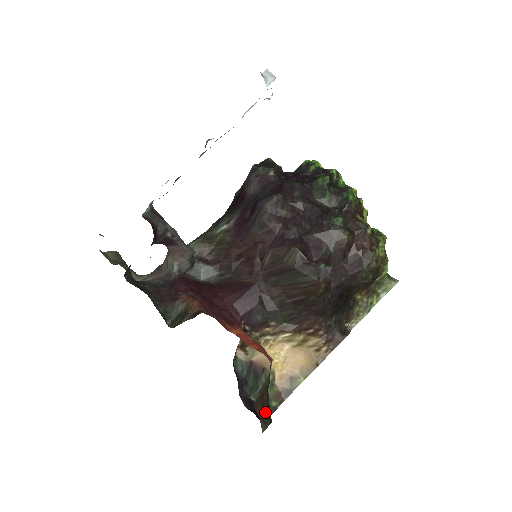
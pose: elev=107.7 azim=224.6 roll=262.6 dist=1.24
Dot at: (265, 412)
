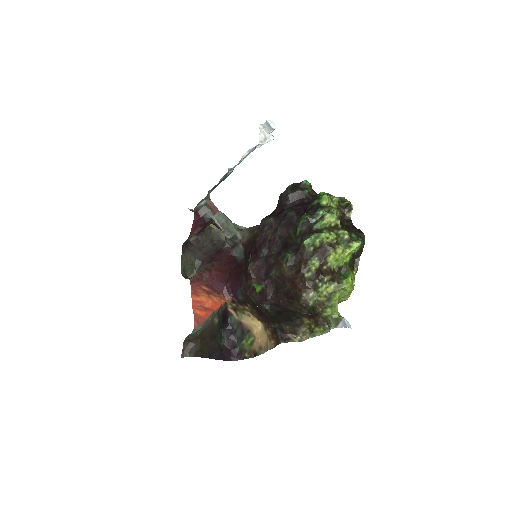
Dot at: (188, 349)
